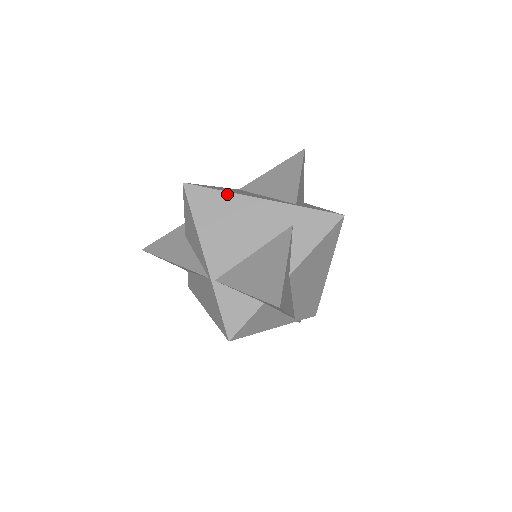
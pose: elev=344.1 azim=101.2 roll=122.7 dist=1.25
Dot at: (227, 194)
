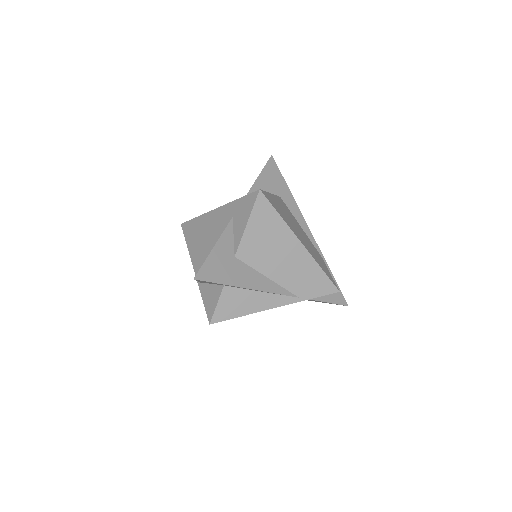
Dot at: (200, 217)
